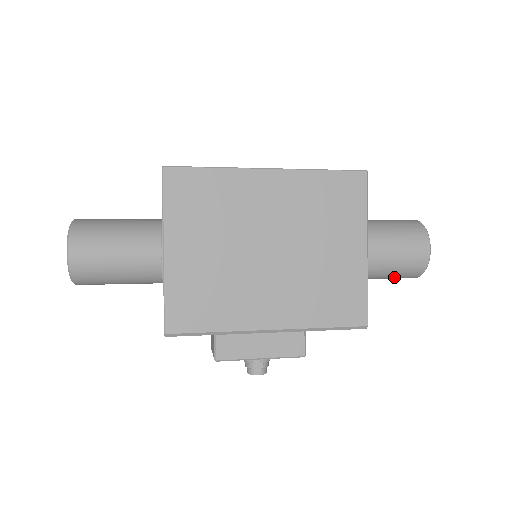
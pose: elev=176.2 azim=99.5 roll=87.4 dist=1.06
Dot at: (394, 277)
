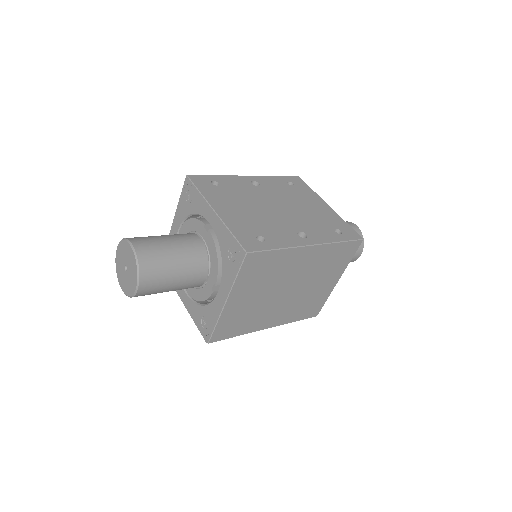
Dot at: occluded
